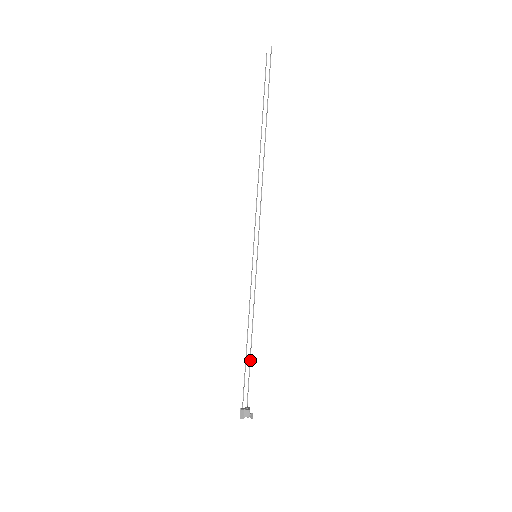
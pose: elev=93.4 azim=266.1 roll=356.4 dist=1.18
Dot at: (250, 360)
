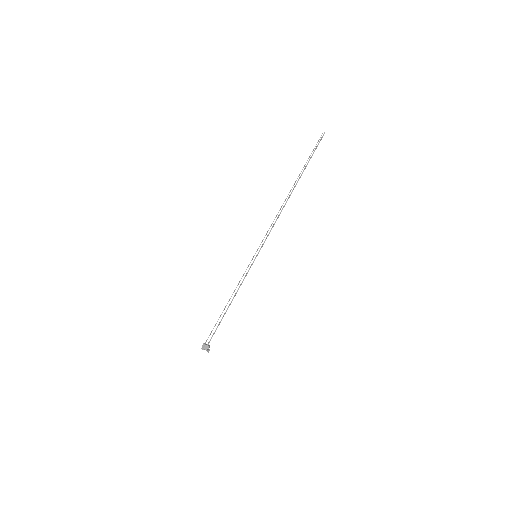
Dot at: occluded
